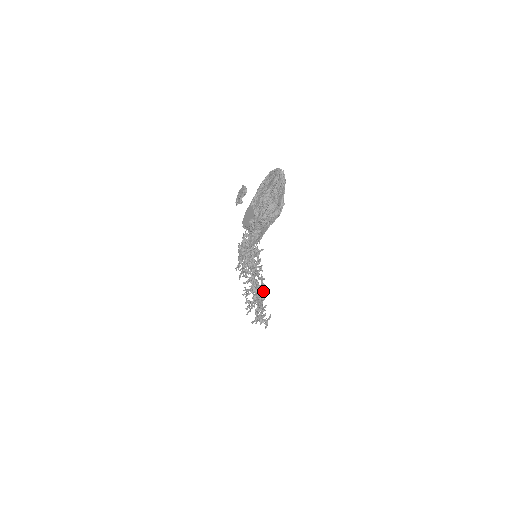
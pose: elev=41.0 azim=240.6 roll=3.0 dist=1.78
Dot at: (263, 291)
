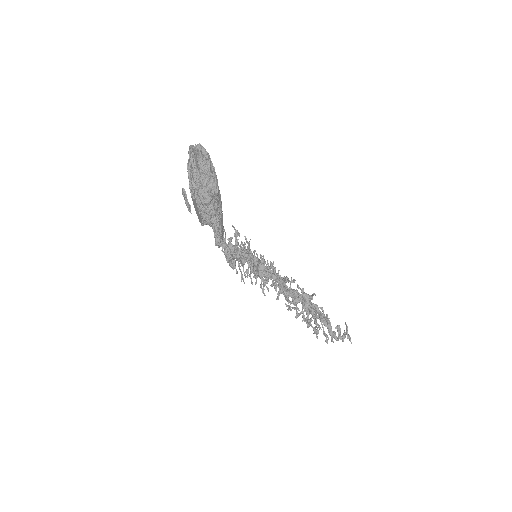
Dot at: (311, 298)
